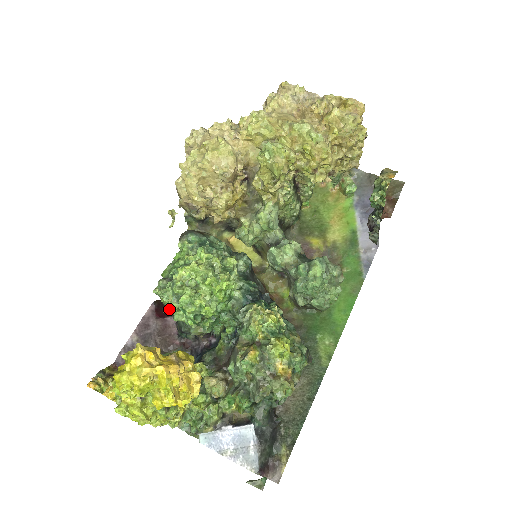
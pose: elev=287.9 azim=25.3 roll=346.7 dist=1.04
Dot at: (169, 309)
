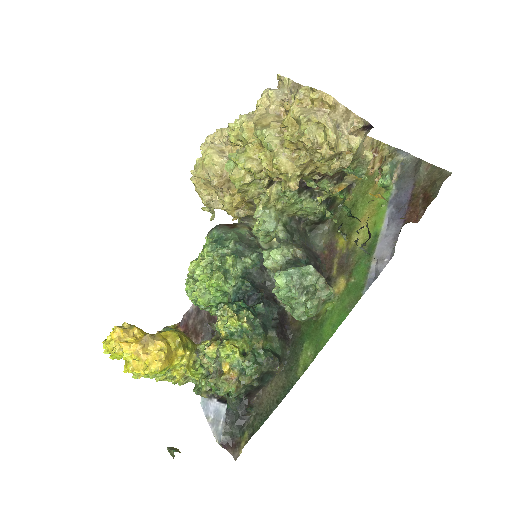
Dot at: occluded
